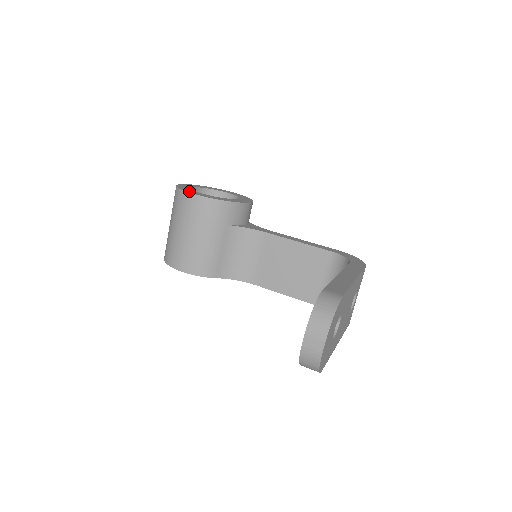
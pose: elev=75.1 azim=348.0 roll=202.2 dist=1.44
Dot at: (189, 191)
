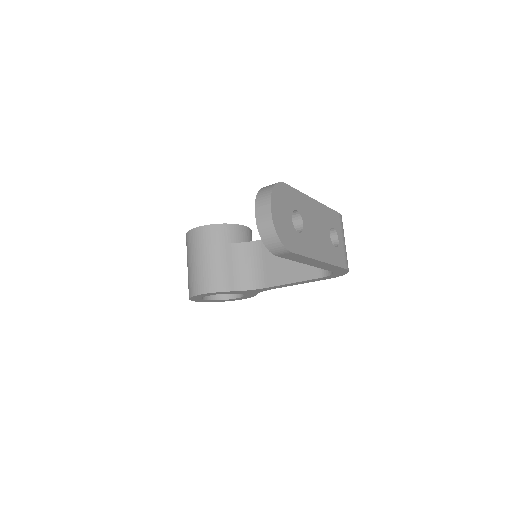
Dot at: occluded
